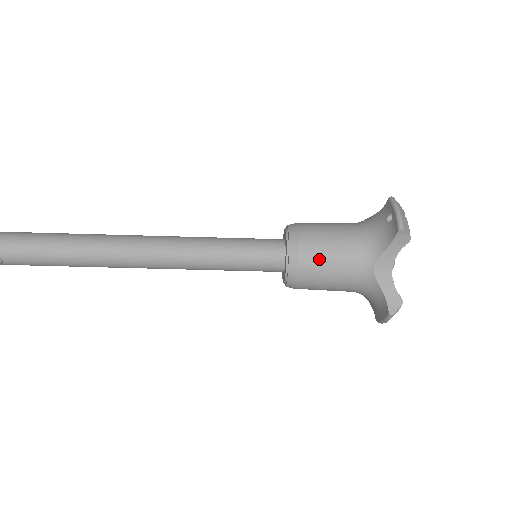
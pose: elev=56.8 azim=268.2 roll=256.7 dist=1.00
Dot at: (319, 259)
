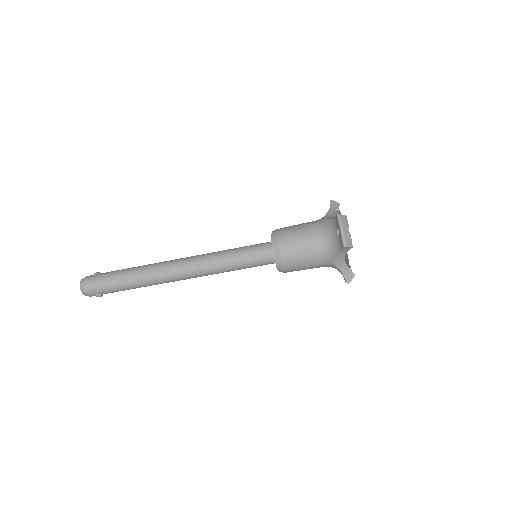
Dot at: (296, 262)
